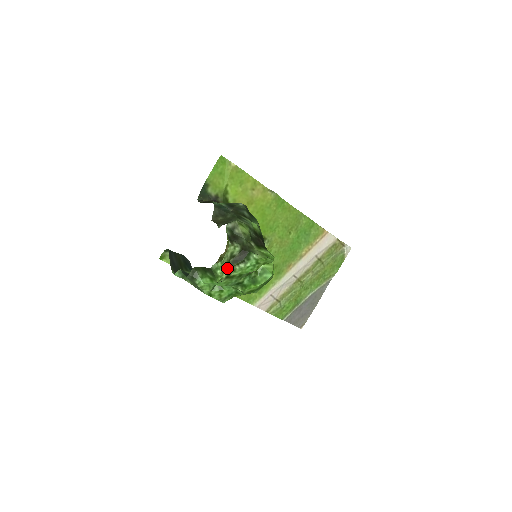
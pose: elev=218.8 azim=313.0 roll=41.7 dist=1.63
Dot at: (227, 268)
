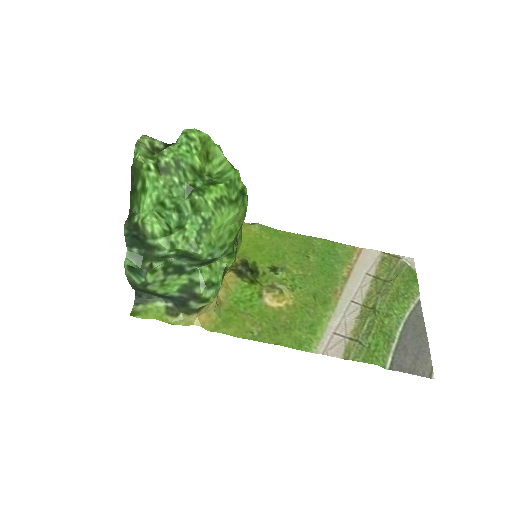
Dot at: (151, 157)
